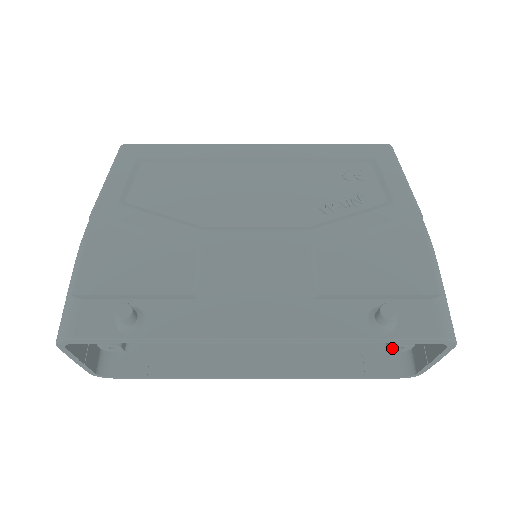
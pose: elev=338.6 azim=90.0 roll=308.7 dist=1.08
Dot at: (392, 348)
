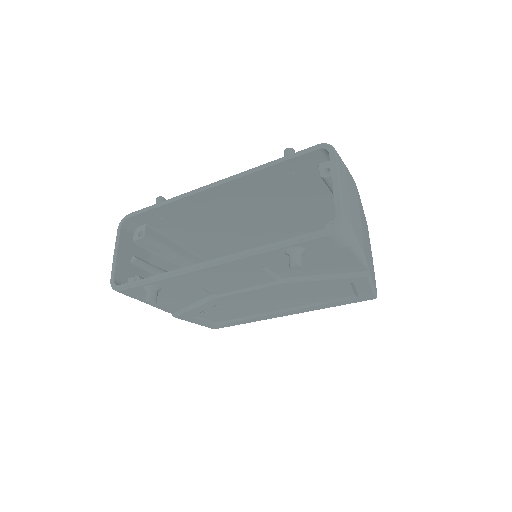
Dot at: occluded
